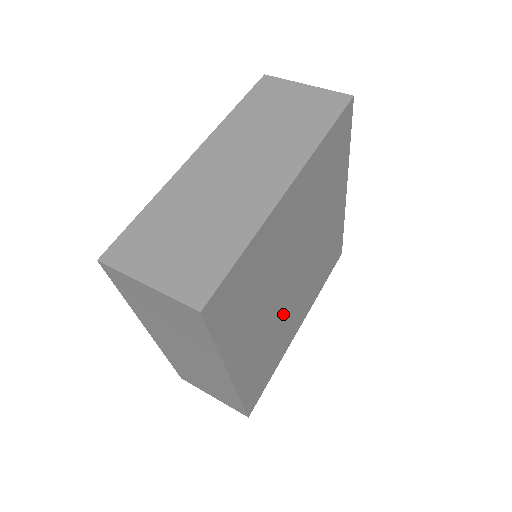
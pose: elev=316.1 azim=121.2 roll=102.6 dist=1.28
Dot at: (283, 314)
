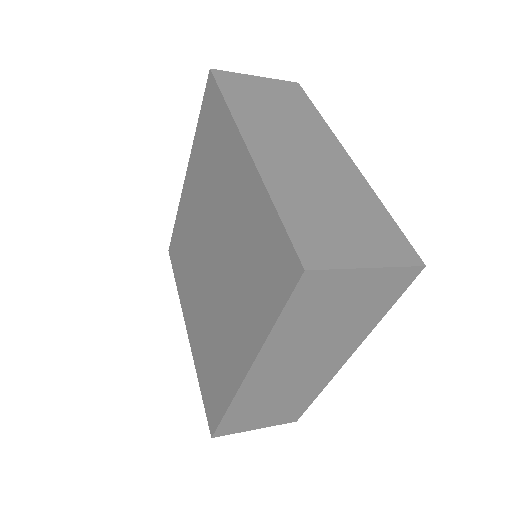
Dot at: occluded
